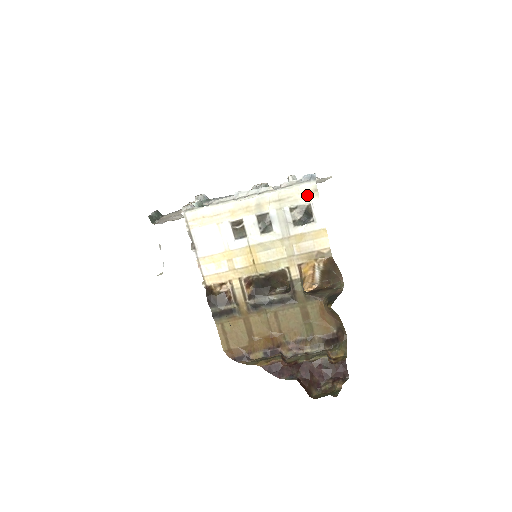
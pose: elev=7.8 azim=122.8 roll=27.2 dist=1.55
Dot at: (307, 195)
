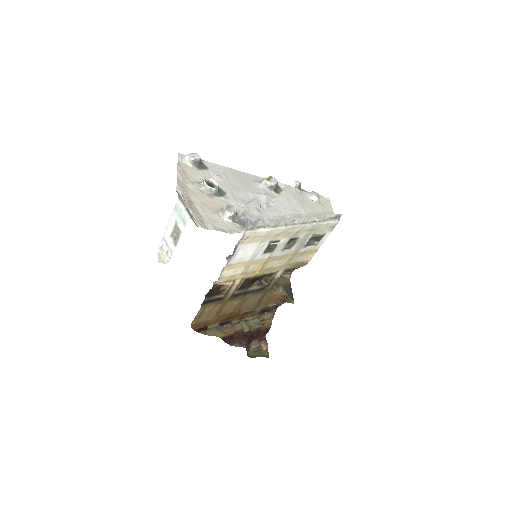
Dot at: (328, 228)
